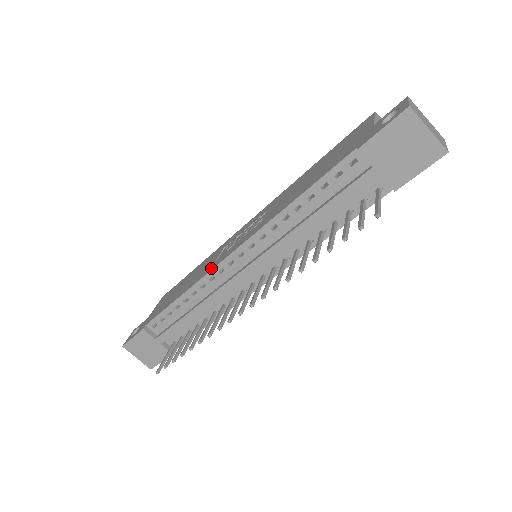
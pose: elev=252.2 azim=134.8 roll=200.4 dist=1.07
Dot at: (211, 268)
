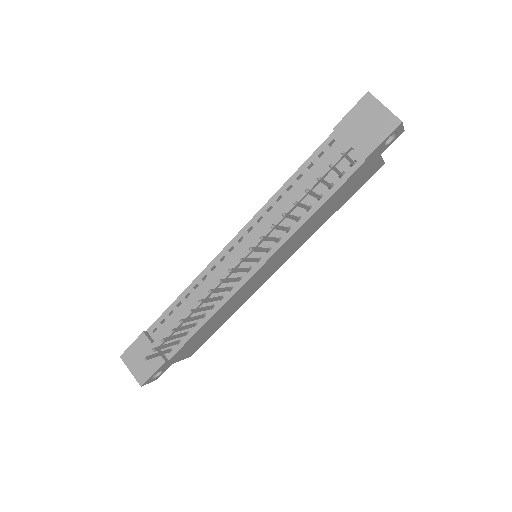
Dot at: (214, 260)
